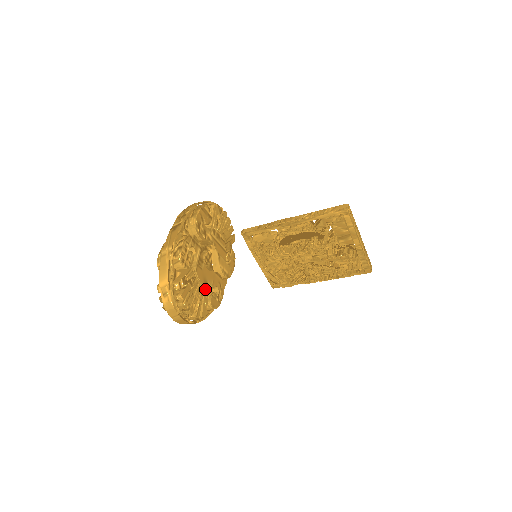
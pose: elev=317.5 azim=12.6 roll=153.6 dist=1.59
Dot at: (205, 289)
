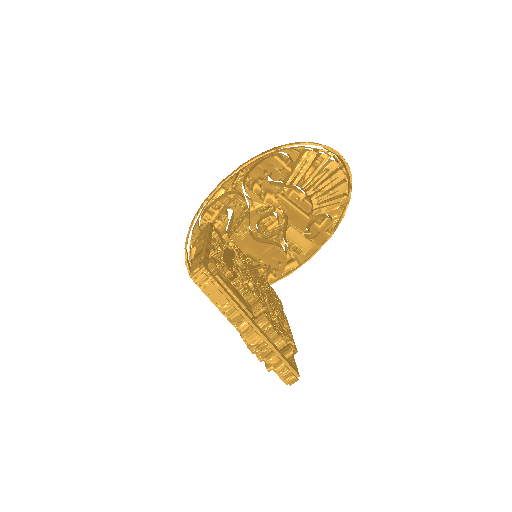
Dot at: occluded
